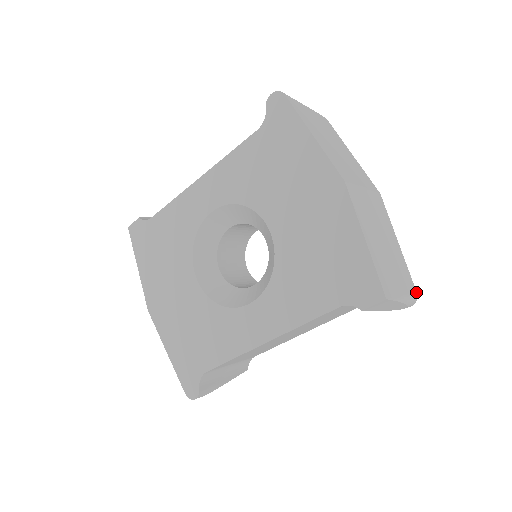
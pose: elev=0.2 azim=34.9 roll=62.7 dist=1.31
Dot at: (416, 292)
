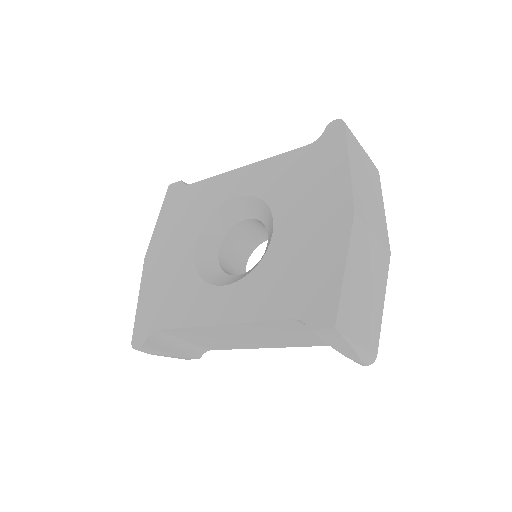
Dot at: occluded
